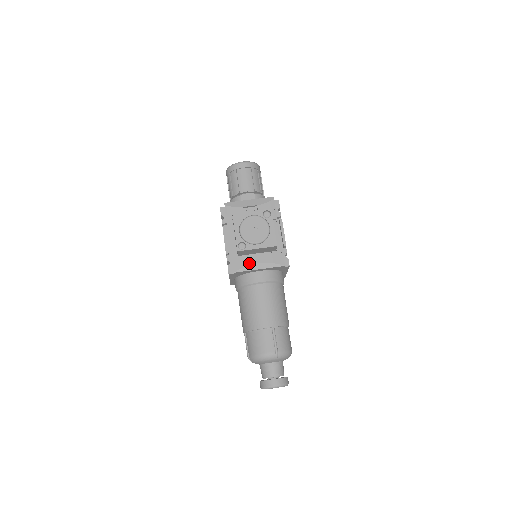
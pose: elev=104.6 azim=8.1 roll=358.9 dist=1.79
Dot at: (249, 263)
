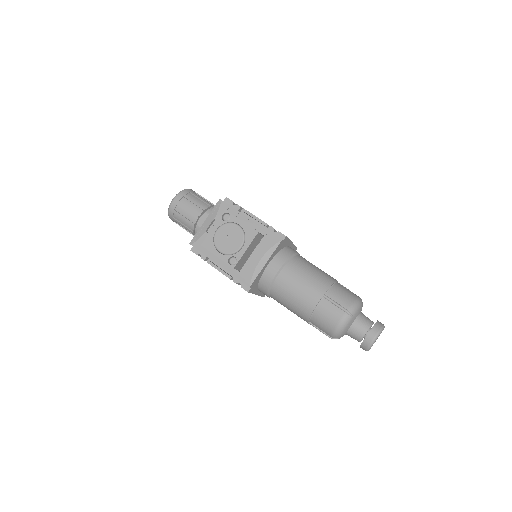
Dot at: (253, 267)
